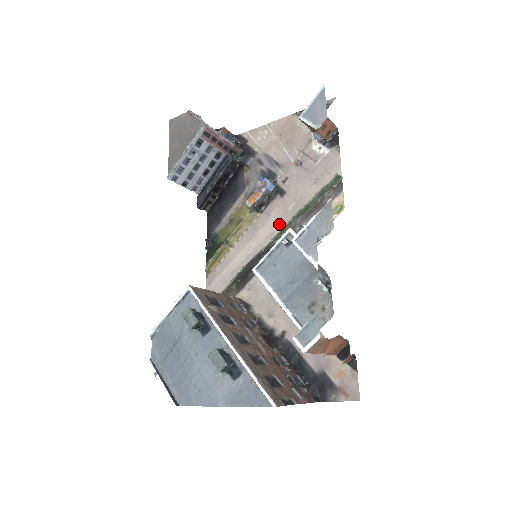
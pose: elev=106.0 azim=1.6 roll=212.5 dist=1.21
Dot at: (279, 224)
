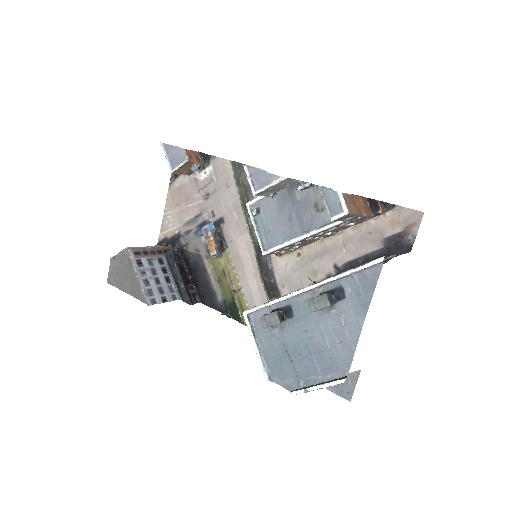
Dot at: (244, 234)
